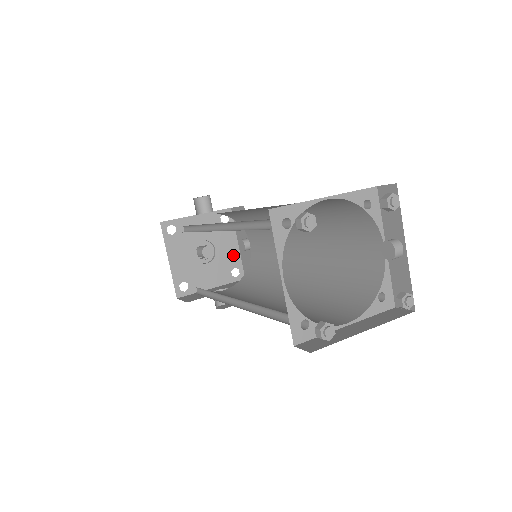
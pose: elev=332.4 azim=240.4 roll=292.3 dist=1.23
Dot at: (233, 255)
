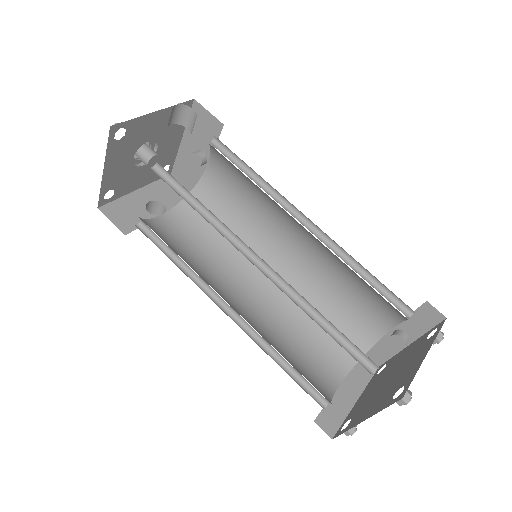
Dot at: (171, 152)
